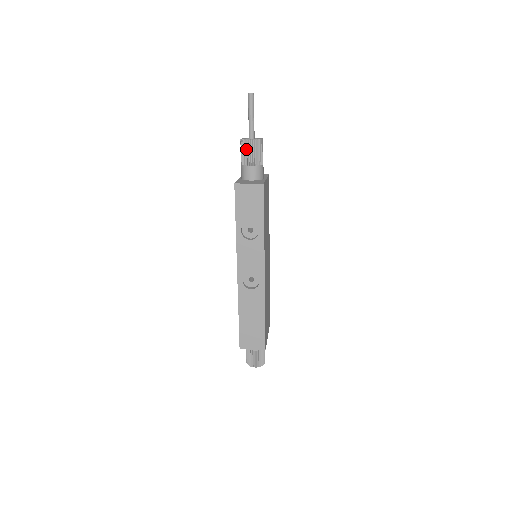
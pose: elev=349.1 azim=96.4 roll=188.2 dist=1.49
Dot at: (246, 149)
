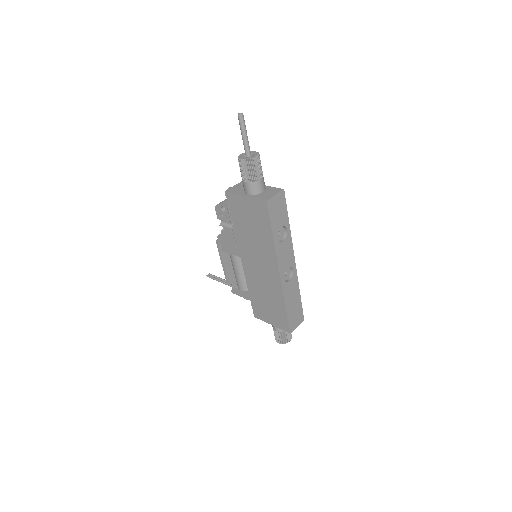
Dot at: (254, 166)
